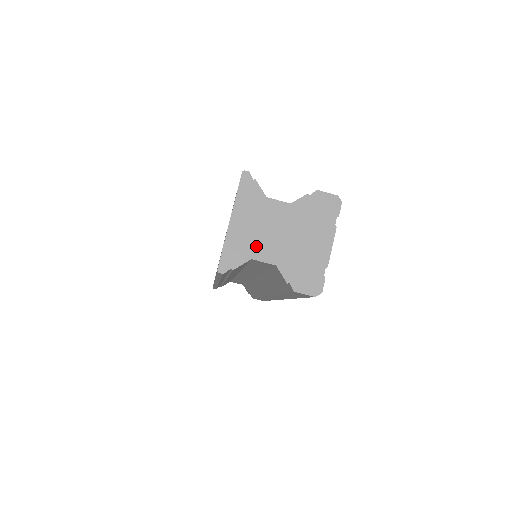
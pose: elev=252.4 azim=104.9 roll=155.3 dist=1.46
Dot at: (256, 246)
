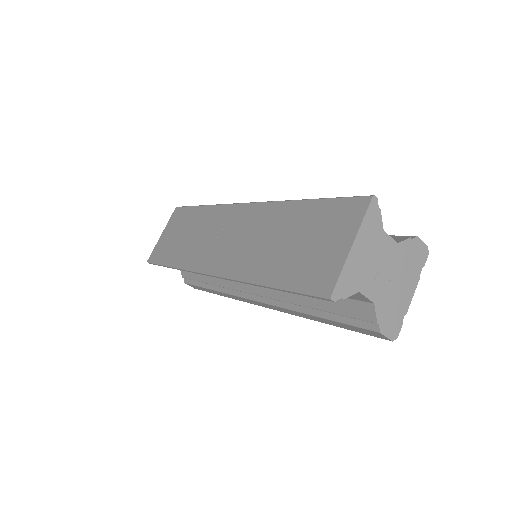
Dot at: (365, 279)
